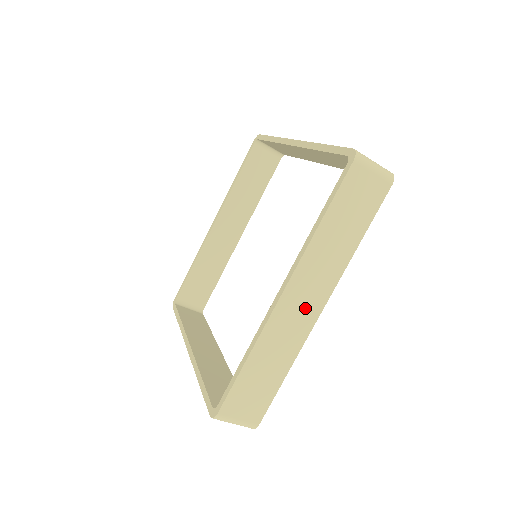
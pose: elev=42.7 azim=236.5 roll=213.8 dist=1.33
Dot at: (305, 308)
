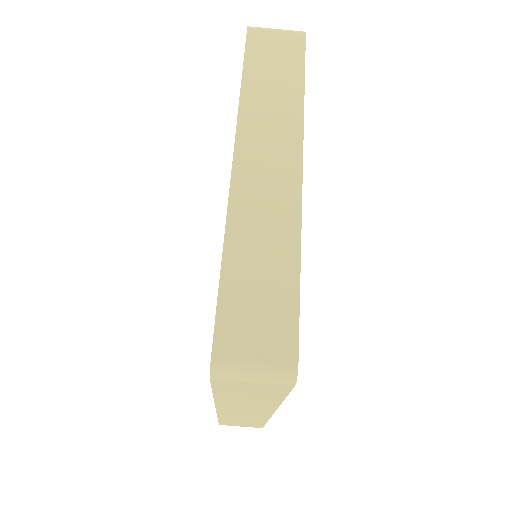
Dot at: (275, 170)
